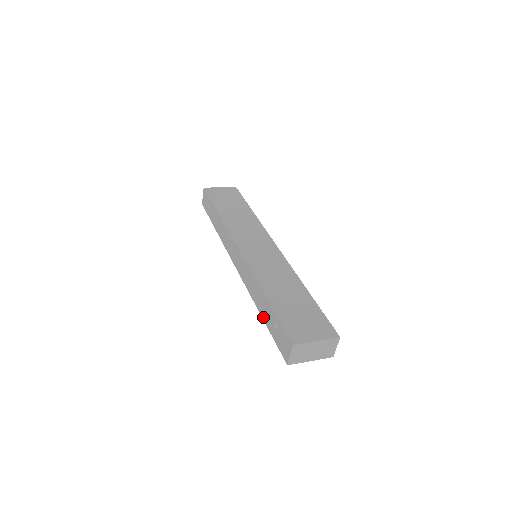
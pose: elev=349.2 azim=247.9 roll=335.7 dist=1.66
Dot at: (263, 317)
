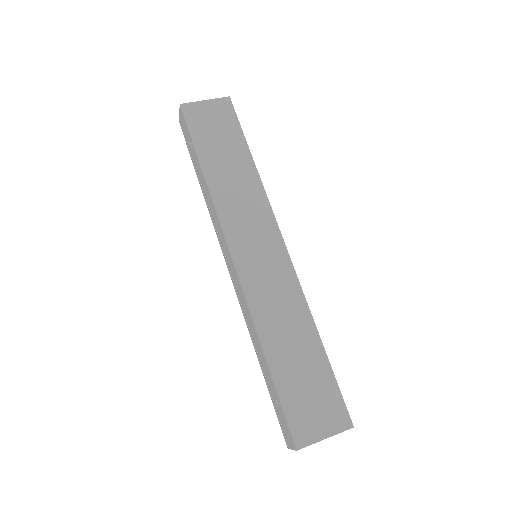
Dot at: (262, 370)
